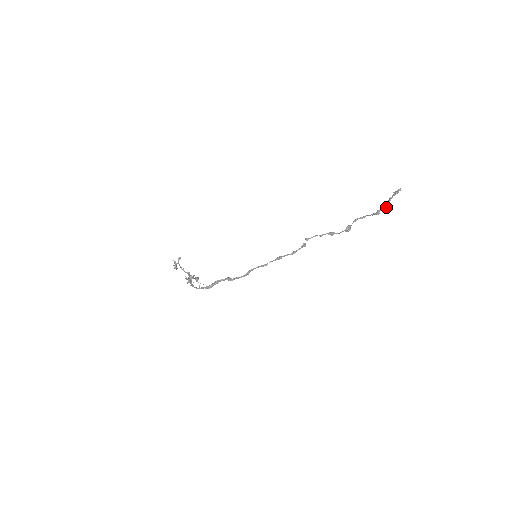
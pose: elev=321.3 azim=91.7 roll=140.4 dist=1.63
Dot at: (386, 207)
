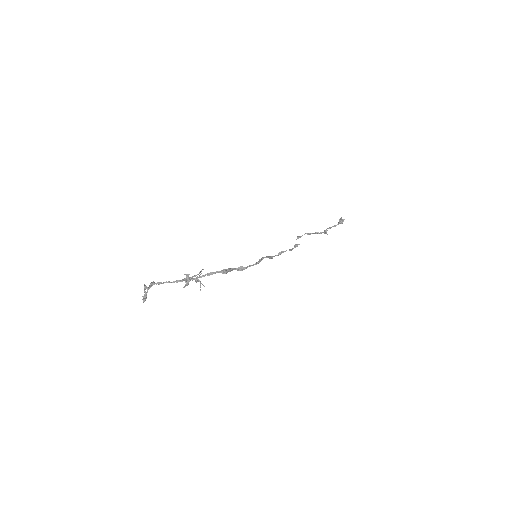
Dot at: (344, 219)
